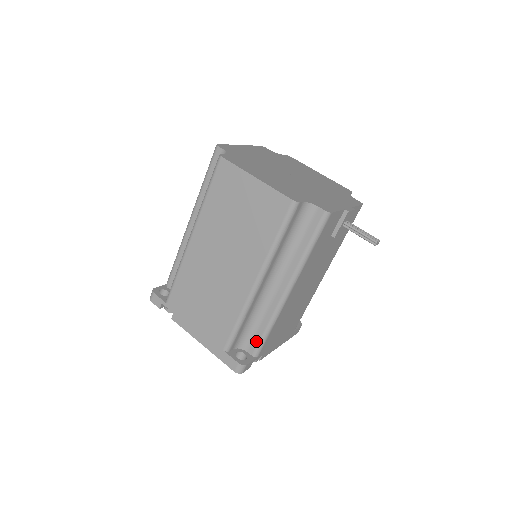
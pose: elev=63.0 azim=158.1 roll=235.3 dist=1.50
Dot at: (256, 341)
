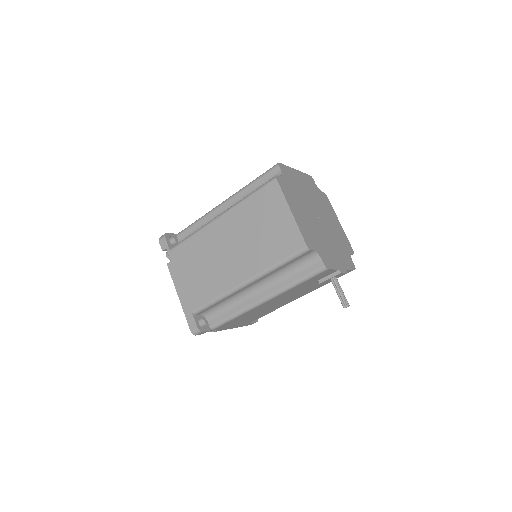
Dot at: (219, 319)
